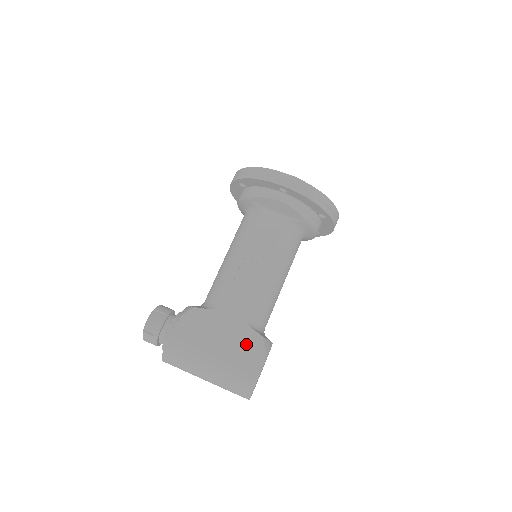
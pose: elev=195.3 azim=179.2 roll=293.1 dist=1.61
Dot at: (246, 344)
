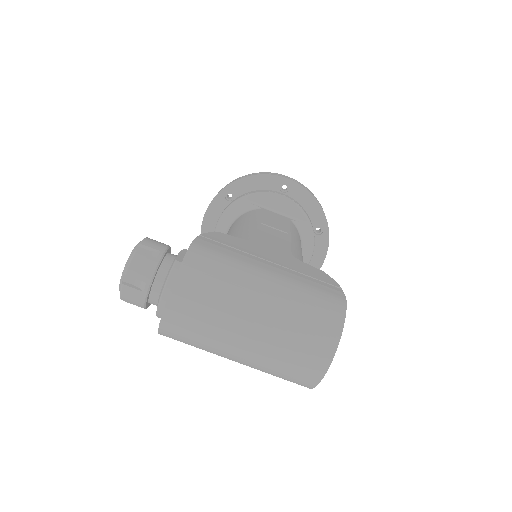
Dot at: (308, 272)
